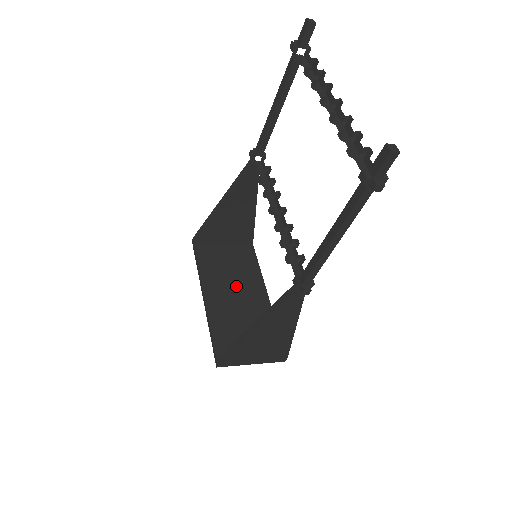
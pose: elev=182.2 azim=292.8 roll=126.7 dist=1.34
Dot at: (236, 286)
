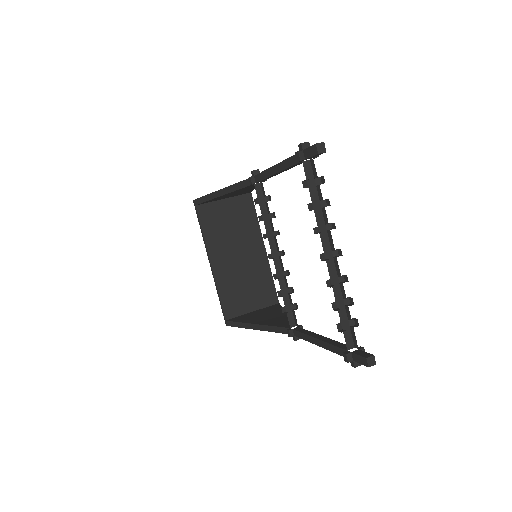
Dot at: (237, 247)
